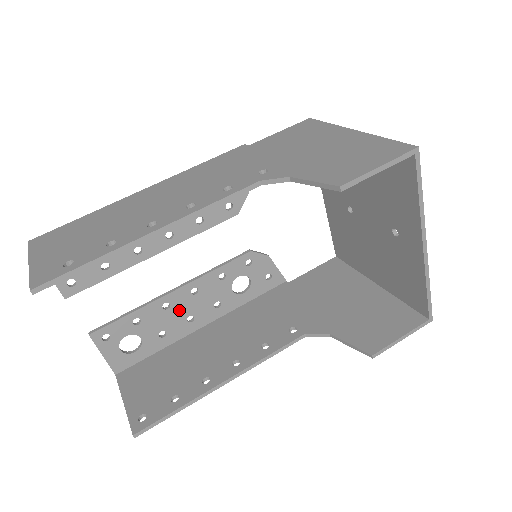
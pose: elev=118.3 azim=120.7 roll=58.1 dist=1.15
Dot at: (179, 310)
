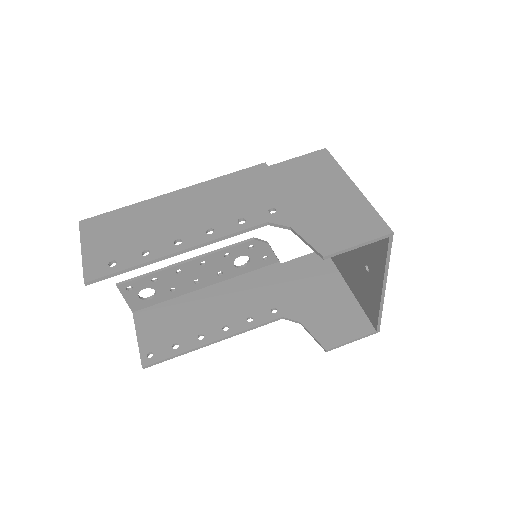
Dot at: (189, 275)
